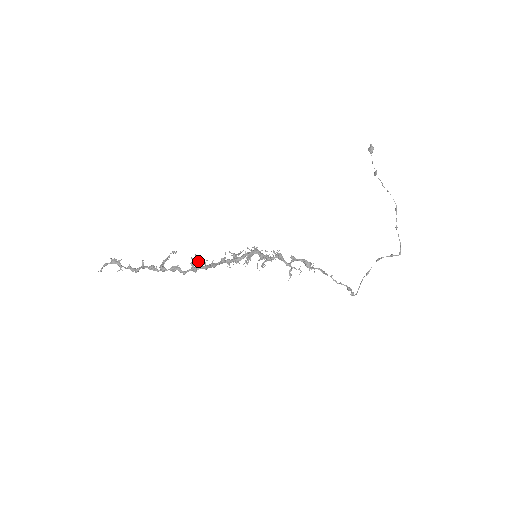
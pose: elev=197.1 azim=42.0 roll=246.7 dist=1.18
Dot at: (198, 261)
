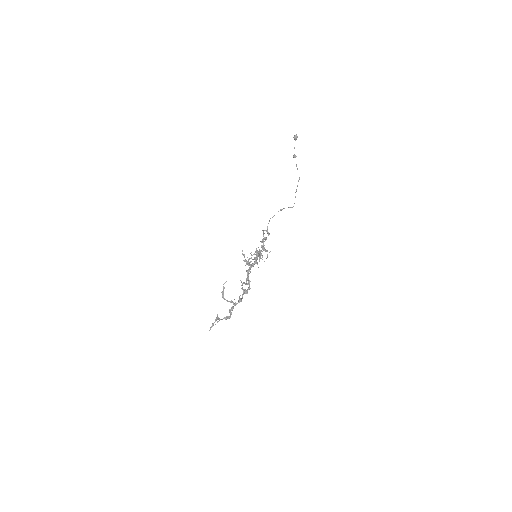
Dot at: occluded
